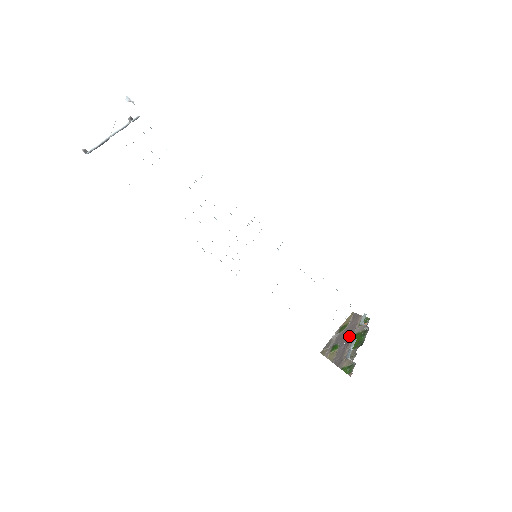
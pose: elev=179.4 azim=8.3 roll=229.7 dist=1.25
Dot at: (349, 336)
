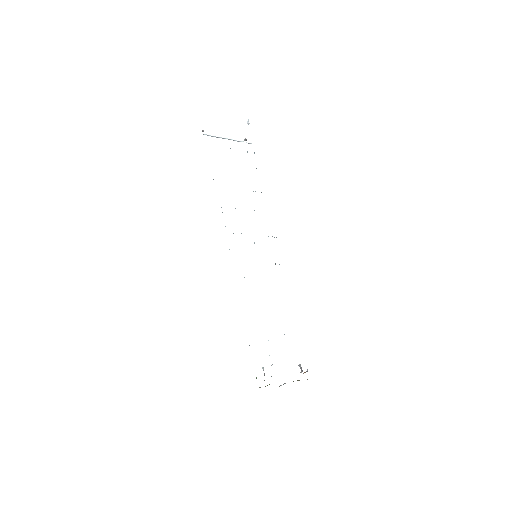
Dot at: occluded
